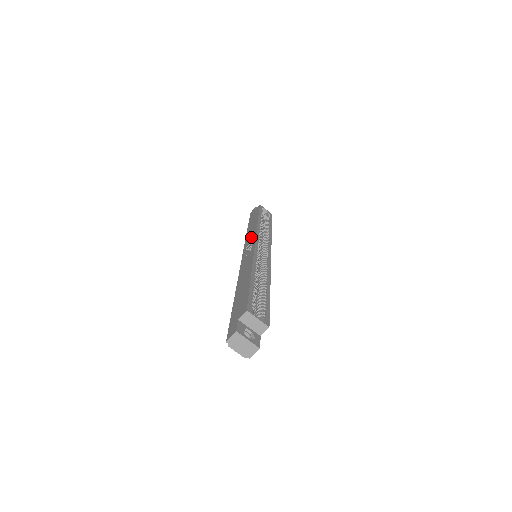
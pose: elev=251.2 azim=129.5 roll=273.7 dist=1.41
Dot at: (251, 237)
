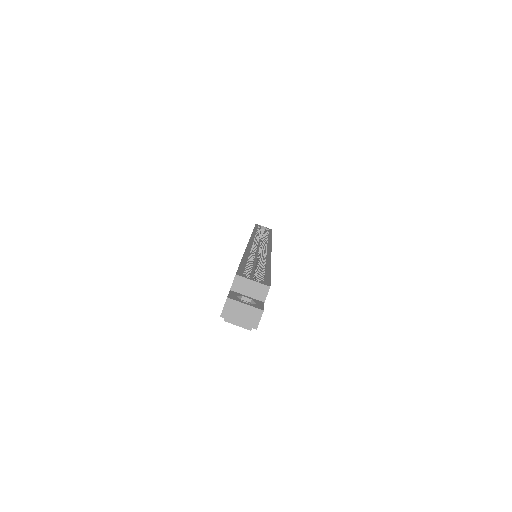
Dot at: occluded
